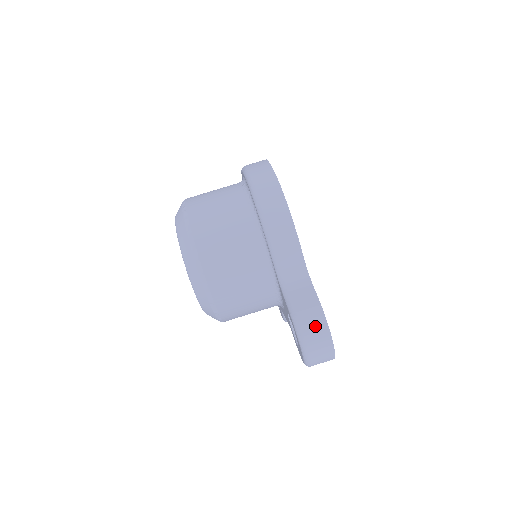
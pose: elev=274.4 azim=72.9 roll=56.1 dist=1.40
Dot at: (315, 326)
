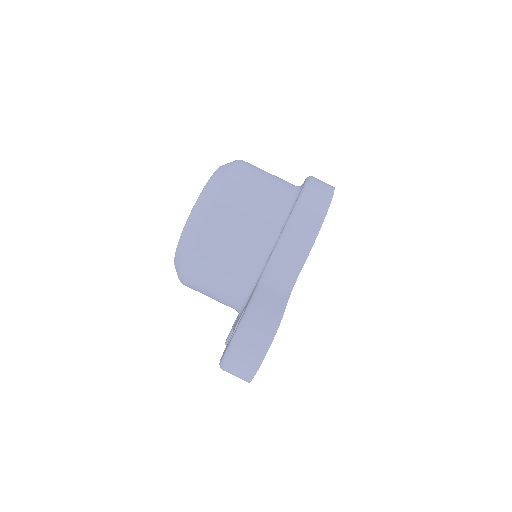
Dot at: (262, 329)
